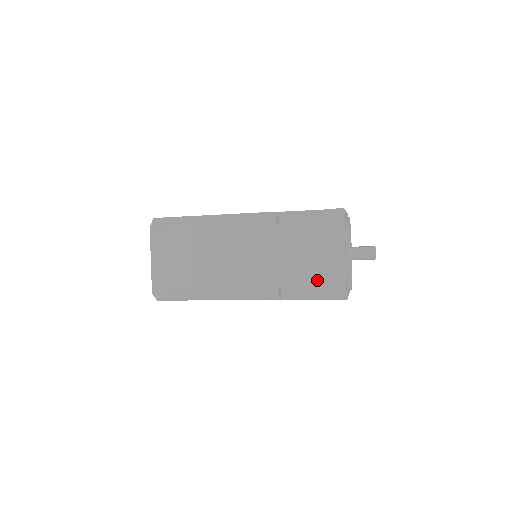
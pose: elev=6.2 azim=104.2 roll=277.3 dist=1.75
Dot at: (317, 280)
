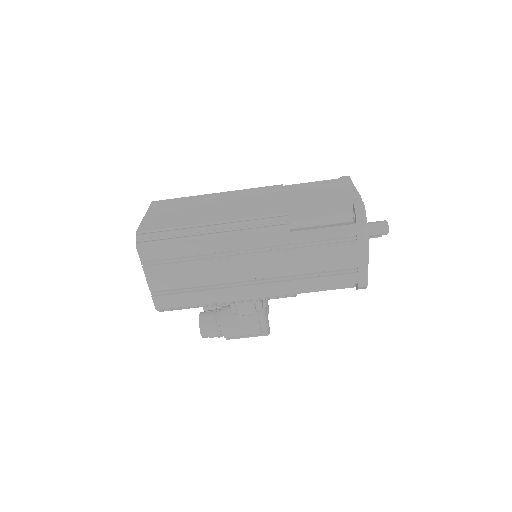
Dot at: (330, 202)
